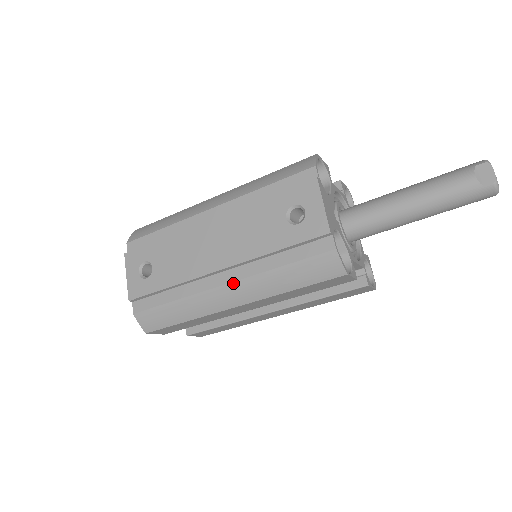
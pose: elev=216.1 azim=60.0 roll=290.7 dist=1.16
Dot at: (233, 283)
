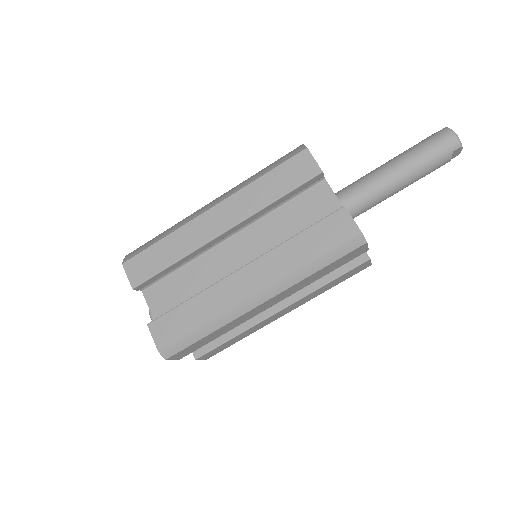
Dot at: occluded
